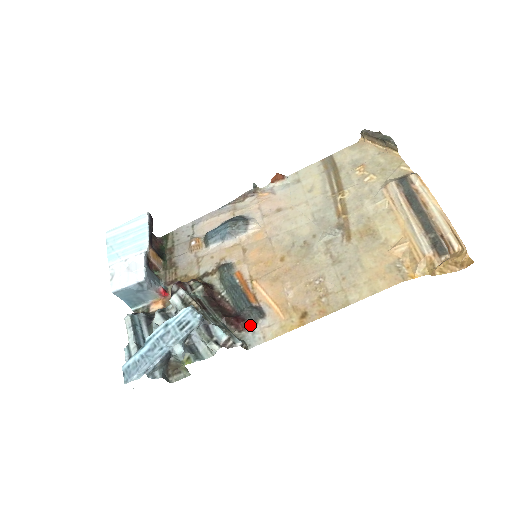
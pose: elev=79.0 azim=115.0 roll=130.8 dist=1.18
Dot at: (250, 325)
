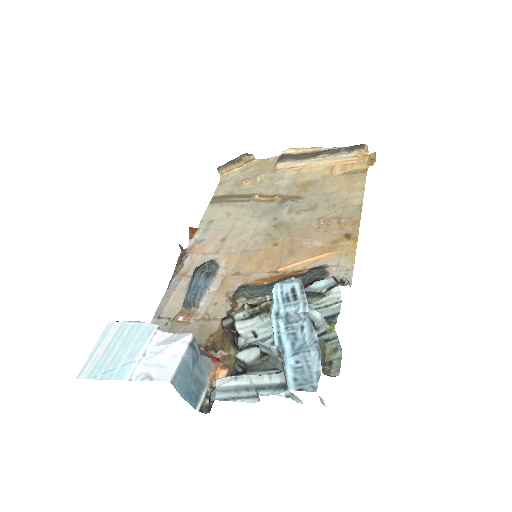
Dot at: (325, 278)
